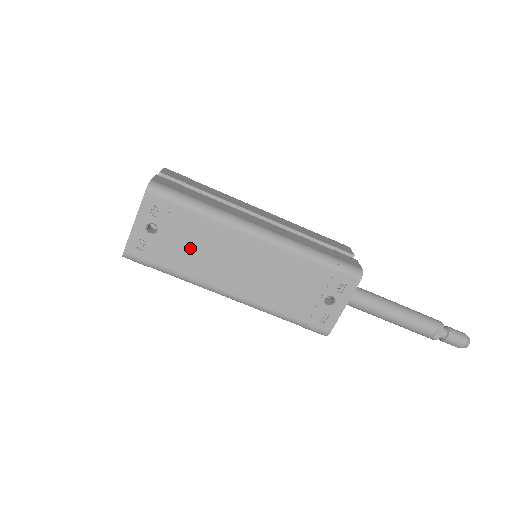
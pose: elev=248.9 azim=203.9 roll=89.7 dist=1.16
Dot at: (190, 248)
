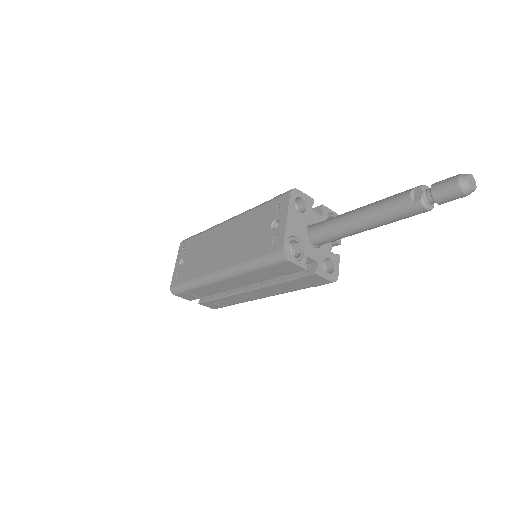
Dot at: (197, 258)
